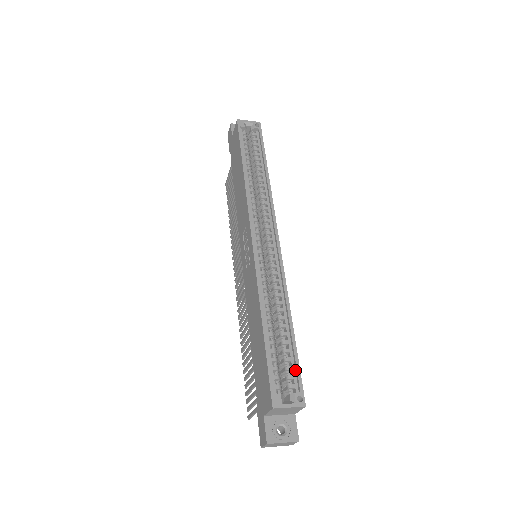
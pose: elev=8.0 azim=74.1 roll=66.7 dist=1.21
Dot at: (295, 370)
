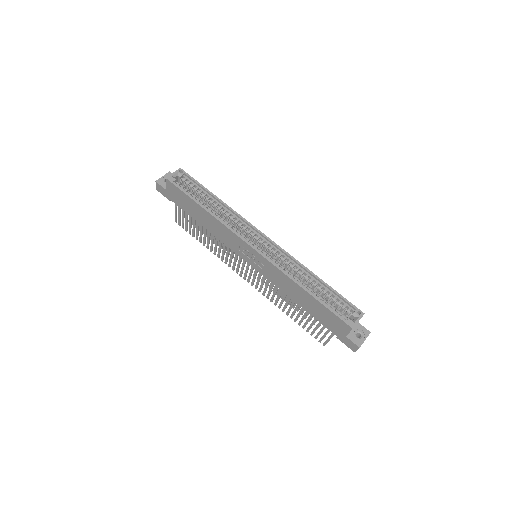
Dot at: (343, 301)
